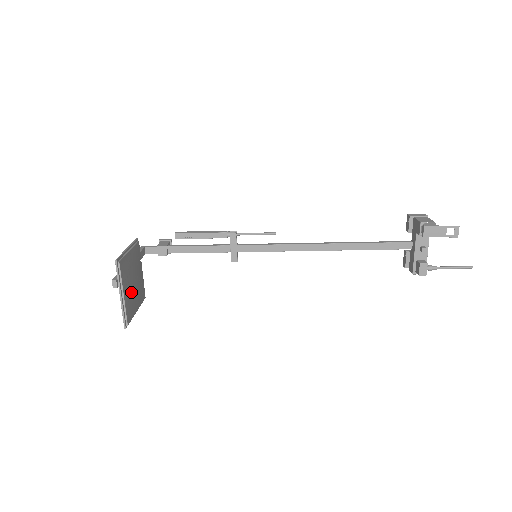
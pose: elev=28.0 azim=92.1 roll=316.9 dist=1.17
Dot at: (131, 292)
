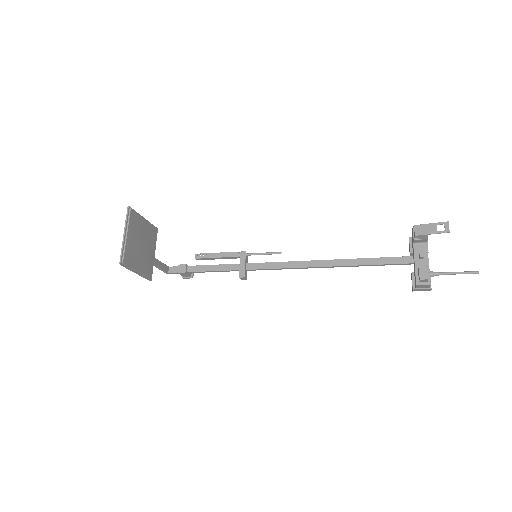
Dot at: (136, 247)
